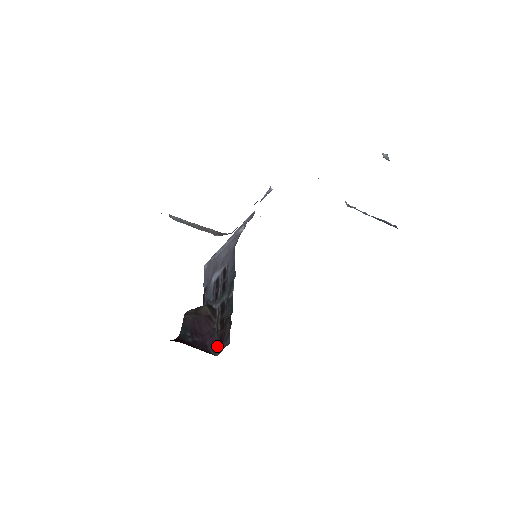
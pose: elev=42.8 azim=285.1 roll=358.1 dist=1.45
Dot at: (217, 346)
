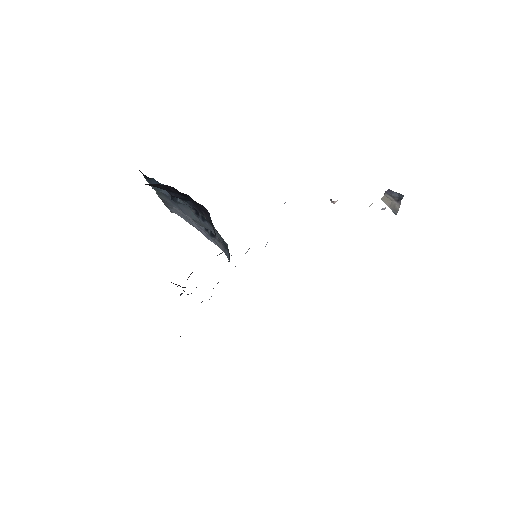
Dot at: occluded
